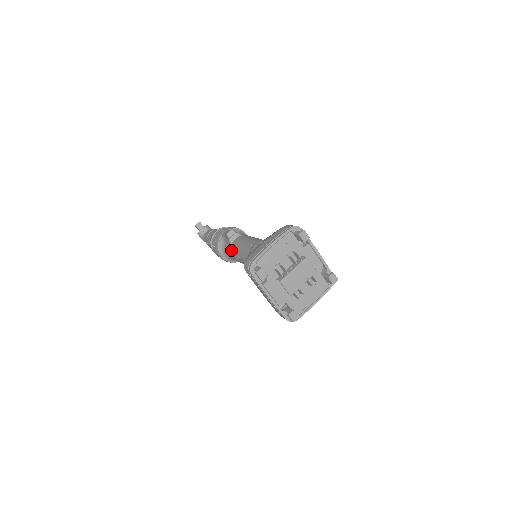
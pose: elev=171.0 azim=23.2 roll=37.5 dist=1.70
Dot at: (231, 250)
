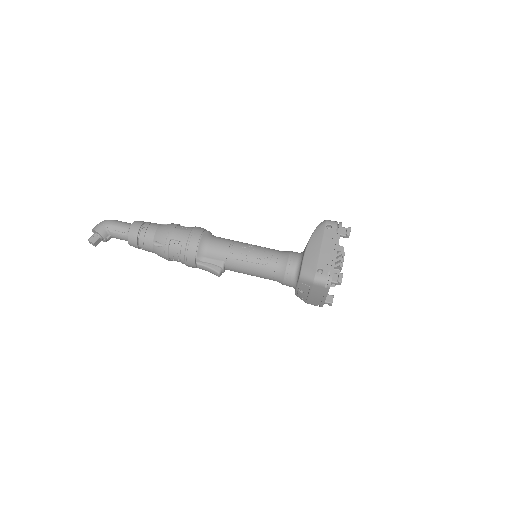
Dot at: occluded
